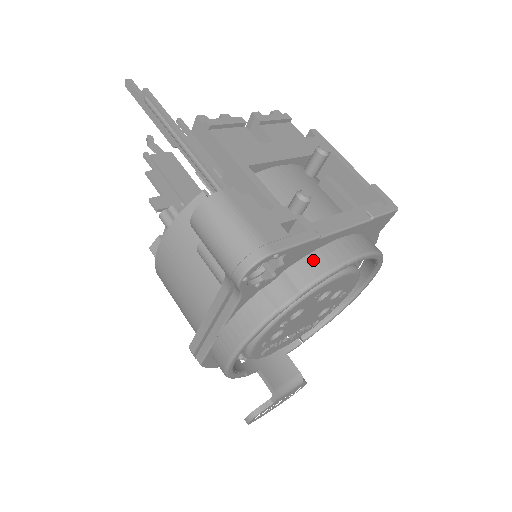
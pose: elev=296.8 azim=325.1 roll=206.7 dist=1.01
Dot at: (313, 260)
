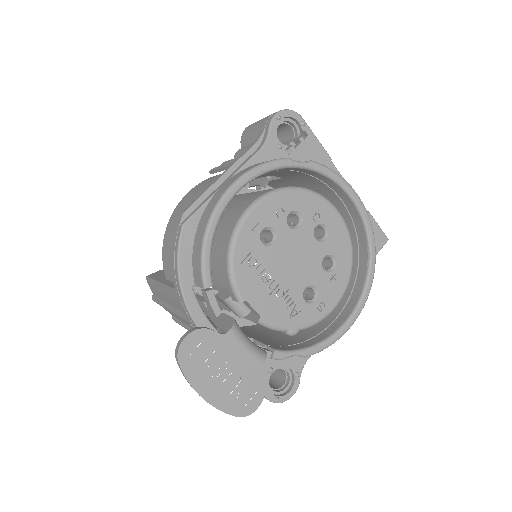
Dot at: occluded
